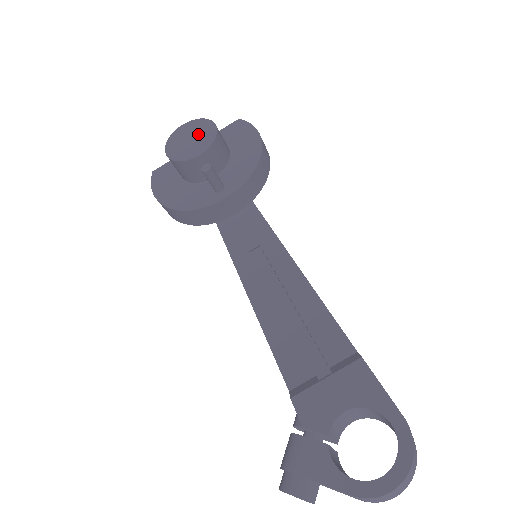
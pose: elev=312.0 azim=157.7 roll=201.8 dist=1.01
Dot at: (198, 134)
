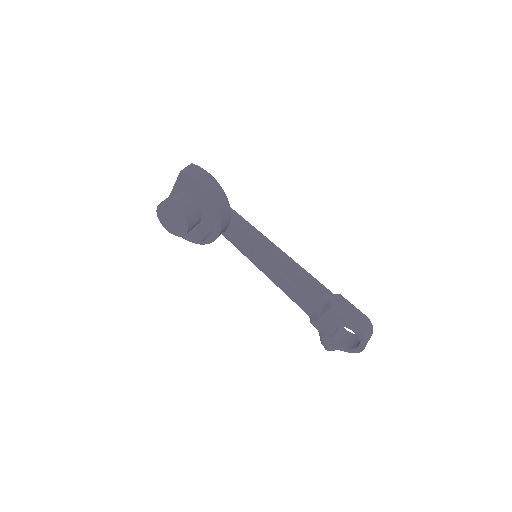
Dot at: (173, 216)
